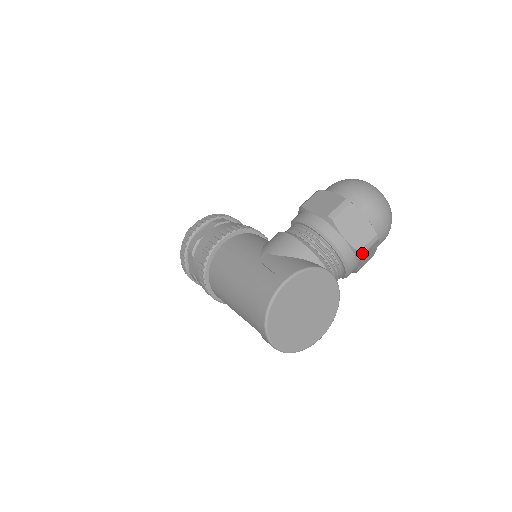
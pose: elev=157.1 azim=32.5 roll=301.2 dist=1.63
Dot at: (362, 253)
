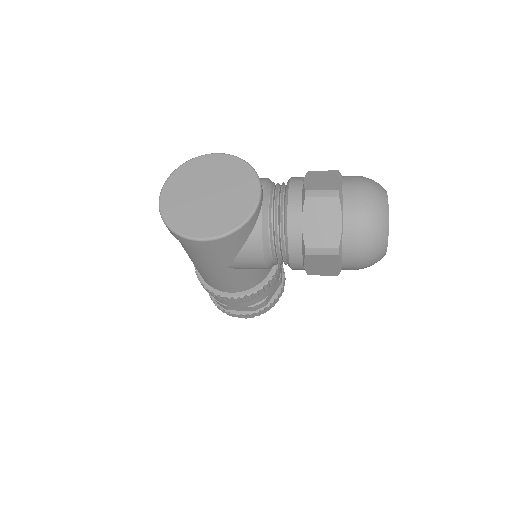
Dot at: (309, 195)
